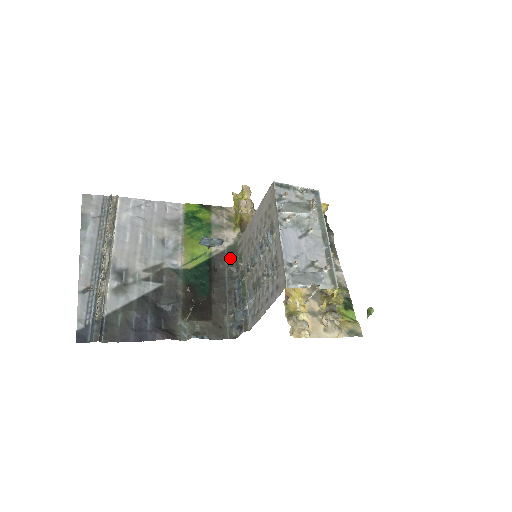
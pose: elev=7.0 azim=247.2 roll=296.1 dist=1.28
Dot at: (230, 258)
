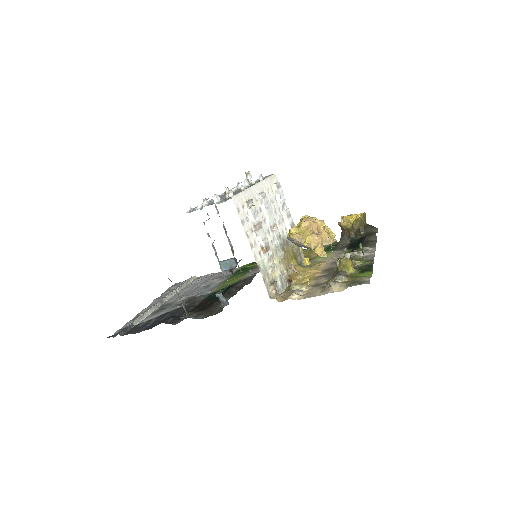
Dot at: (252, 276)
